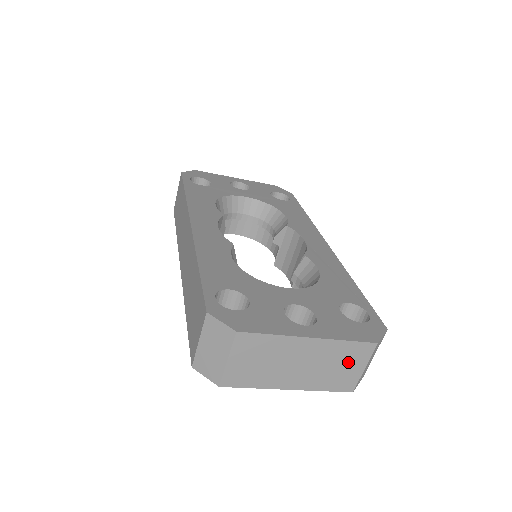
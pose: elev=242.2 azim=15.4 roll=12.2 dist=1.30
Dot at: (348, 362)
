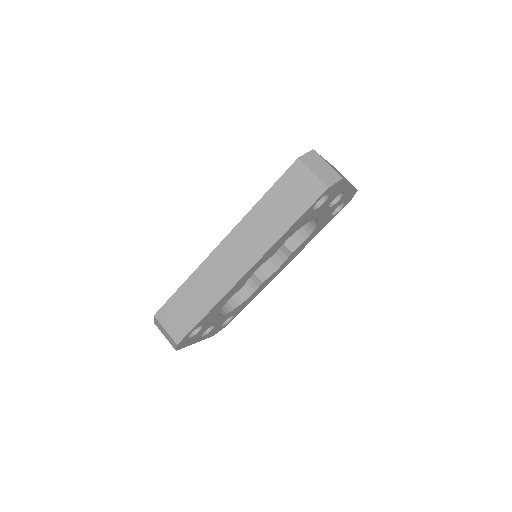
Dot at: (340, 173)
